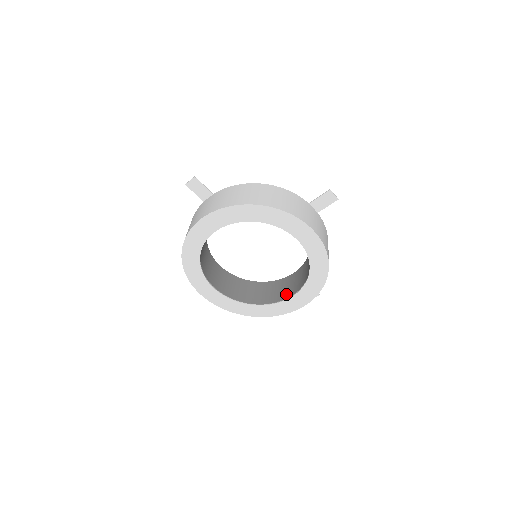
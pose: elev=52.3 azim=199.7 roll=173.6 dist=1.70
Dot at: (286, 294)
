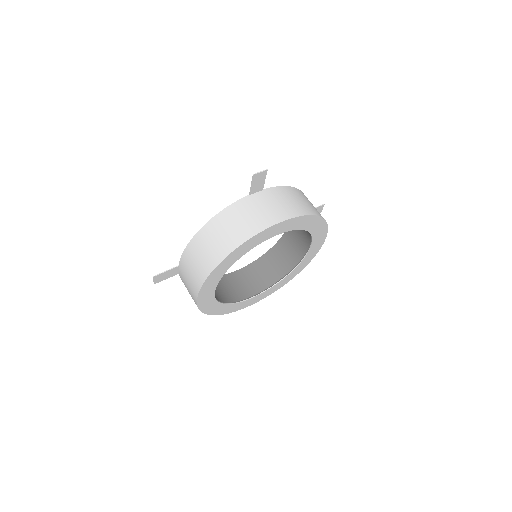
Dot at: (250, 291)
